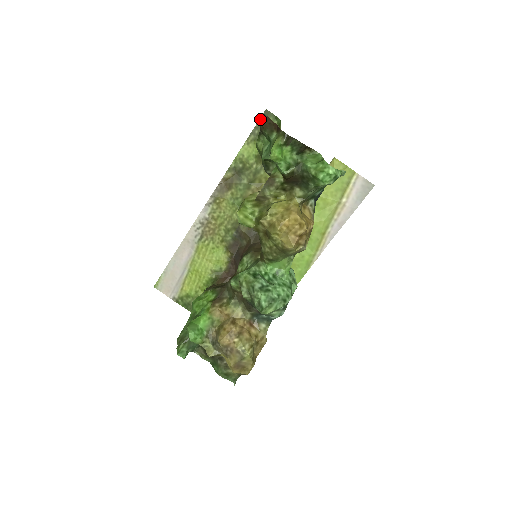
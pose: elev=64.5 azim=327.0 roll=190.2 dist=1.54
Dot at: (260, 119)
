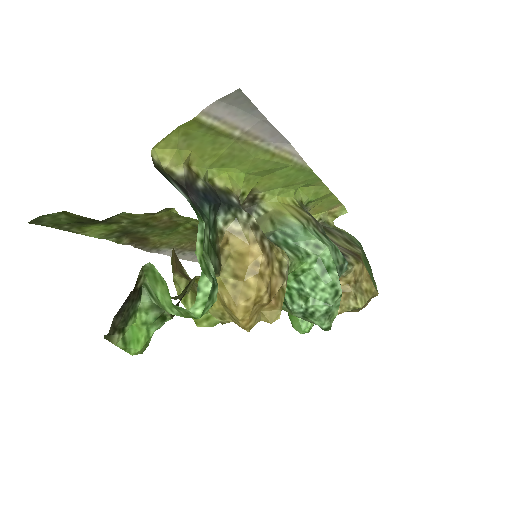
Dot at: occluded
